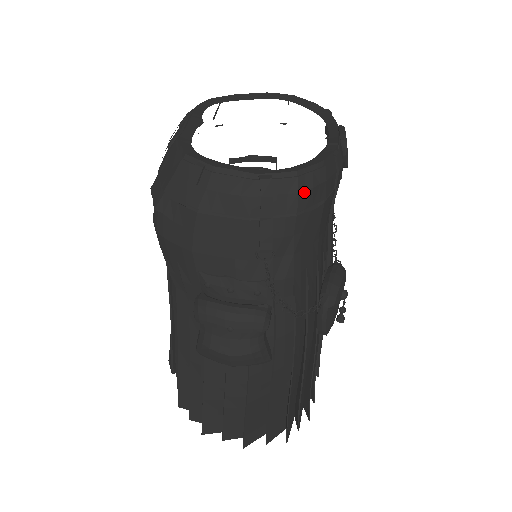
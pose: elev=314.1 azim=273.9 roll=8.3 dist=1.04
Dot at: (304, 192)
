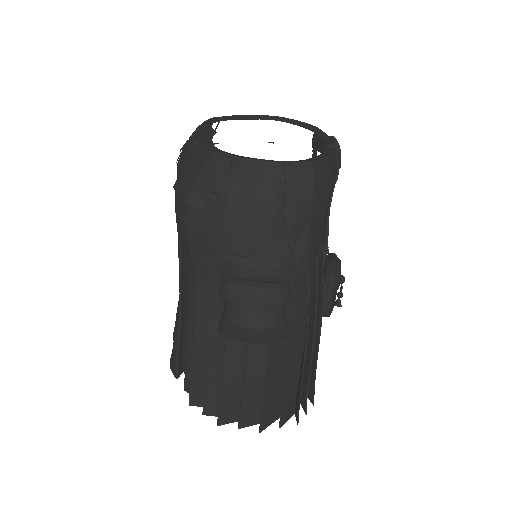
Dot at: (318, 178)
